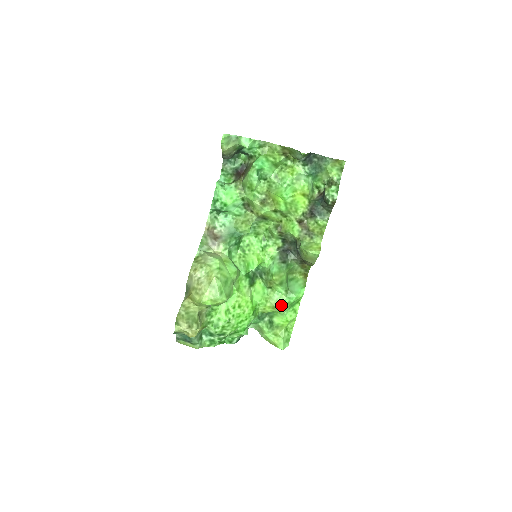
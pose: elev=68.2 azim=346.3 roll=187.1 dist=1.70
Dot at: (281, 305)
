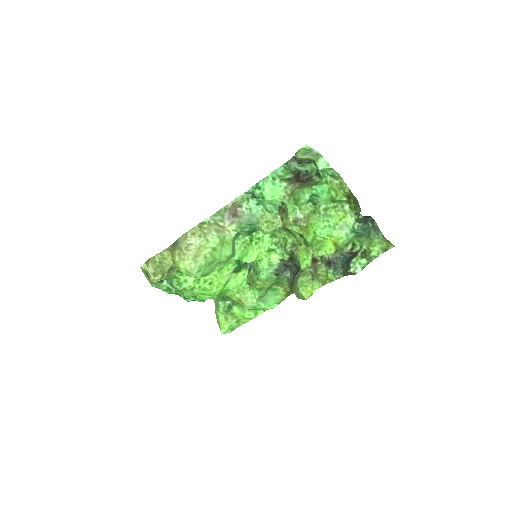
Dot at: (247, 304)
